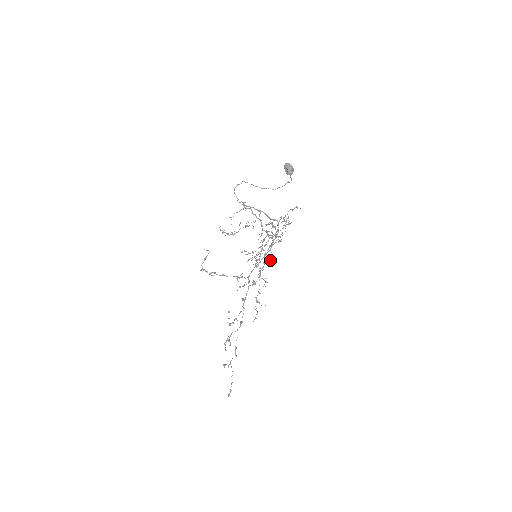
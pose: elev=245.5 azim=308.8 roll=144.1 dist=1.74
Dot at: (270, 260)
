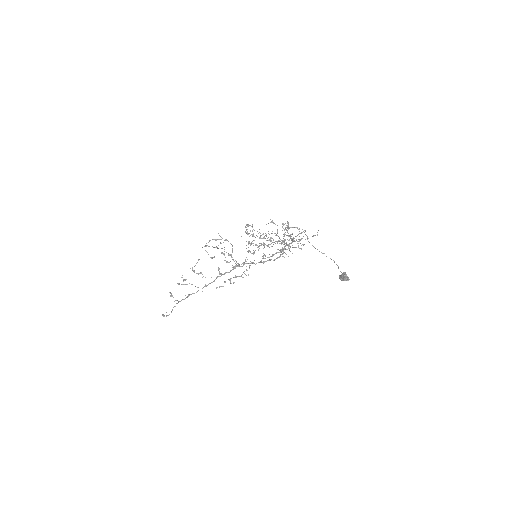
Dot at: occluded
